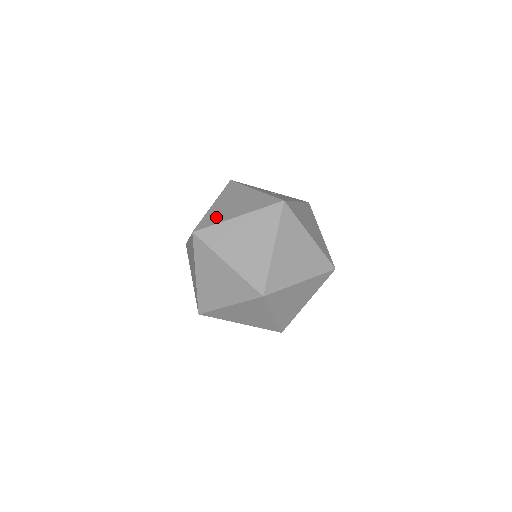
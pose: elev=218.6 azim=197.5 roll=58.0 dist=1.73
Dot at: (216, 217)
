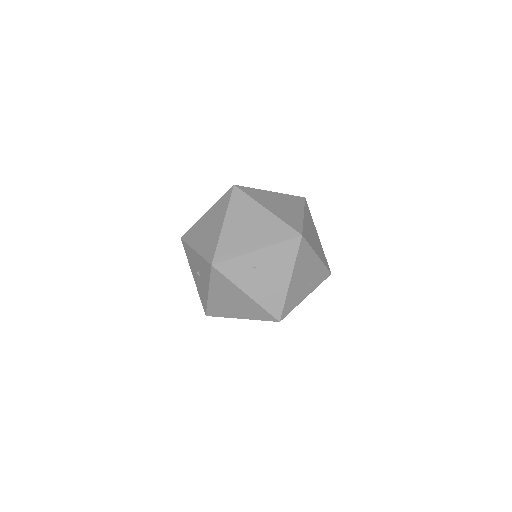
Dot at: occluded
